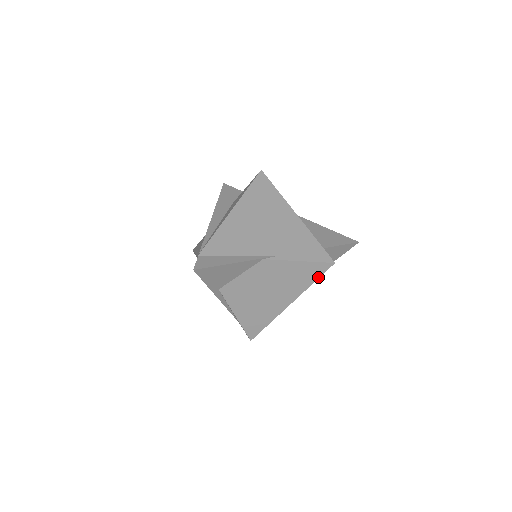
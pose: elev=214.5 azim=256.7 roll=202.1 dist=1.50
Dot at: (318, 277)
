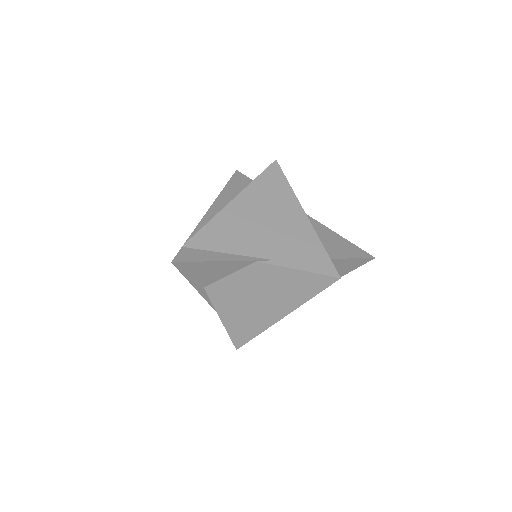
Dot at: (319, 291)
